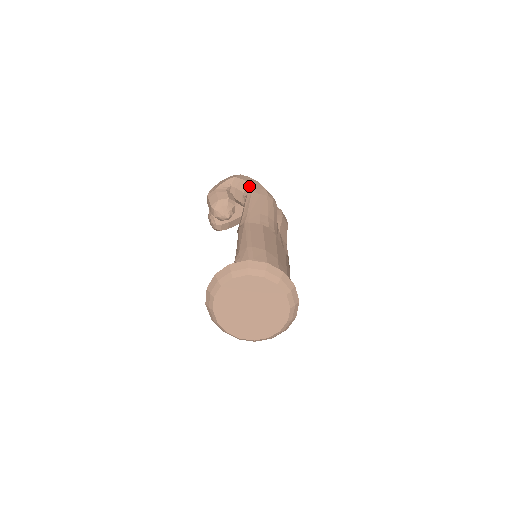
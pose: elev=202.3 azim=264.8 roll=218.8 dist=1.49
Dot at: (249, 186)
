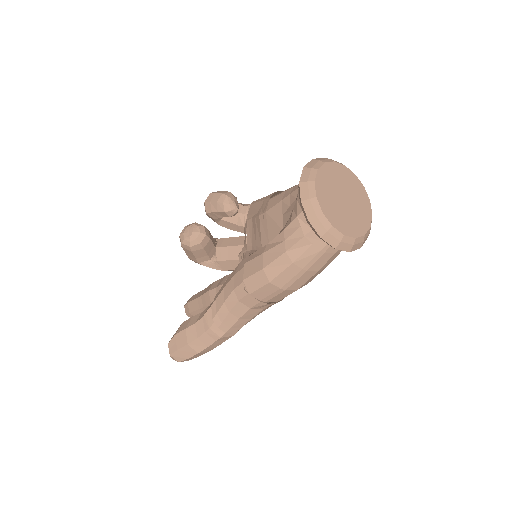
Dot at: occluded
